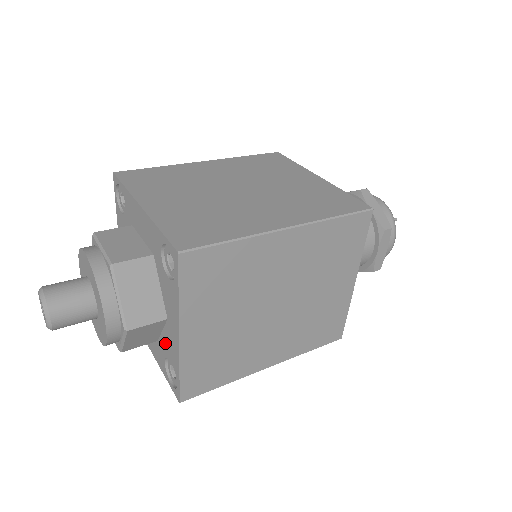
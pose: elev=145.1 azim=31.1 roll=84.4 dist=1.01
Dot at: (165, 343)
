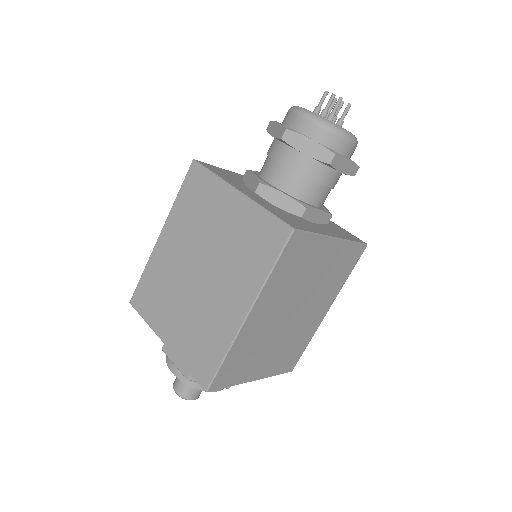
Dot at: occluded
